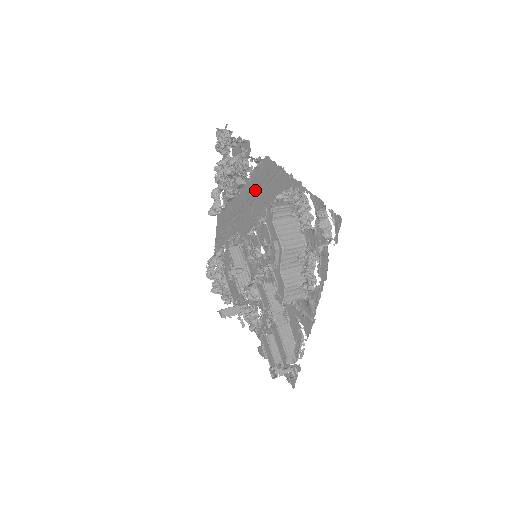
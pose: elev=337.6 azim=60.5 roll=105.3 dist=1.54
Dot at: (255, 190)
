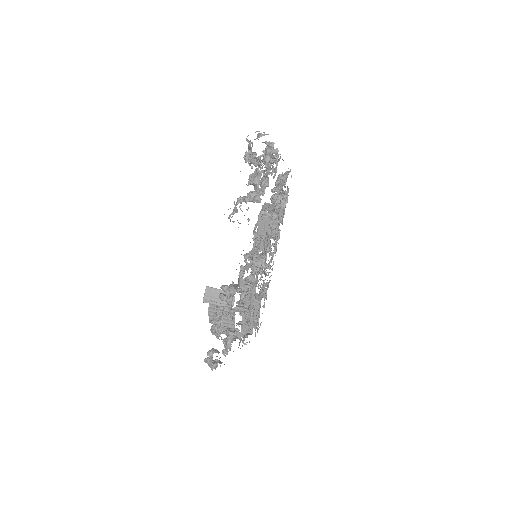
Dot at: occluded
